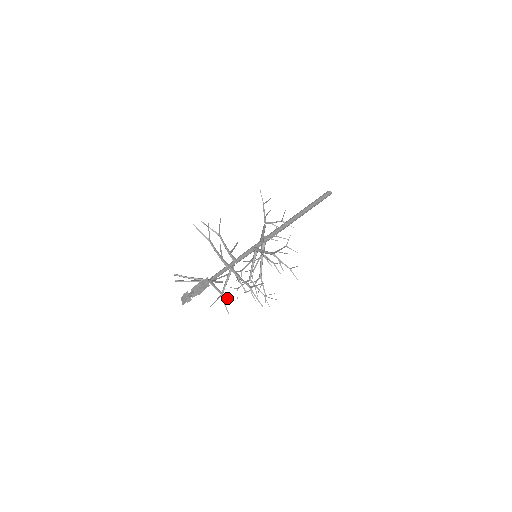
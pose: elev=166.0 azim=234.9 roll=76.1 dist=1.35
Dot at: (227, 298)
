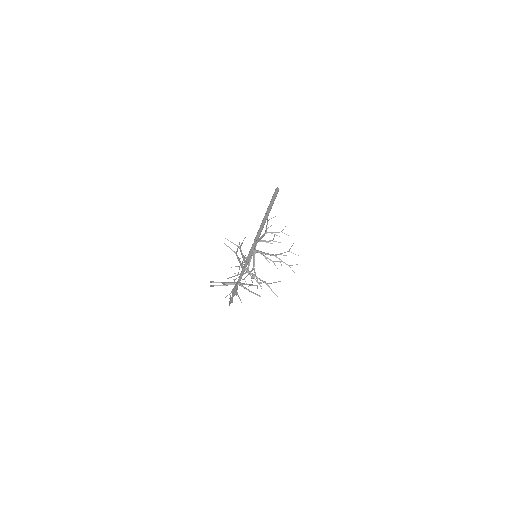
Dot at: (259, 296)
